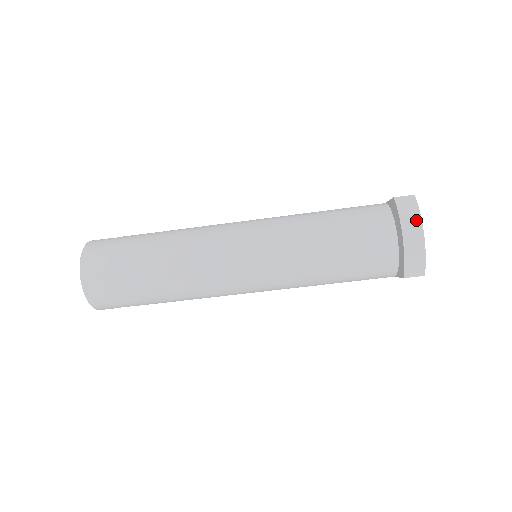
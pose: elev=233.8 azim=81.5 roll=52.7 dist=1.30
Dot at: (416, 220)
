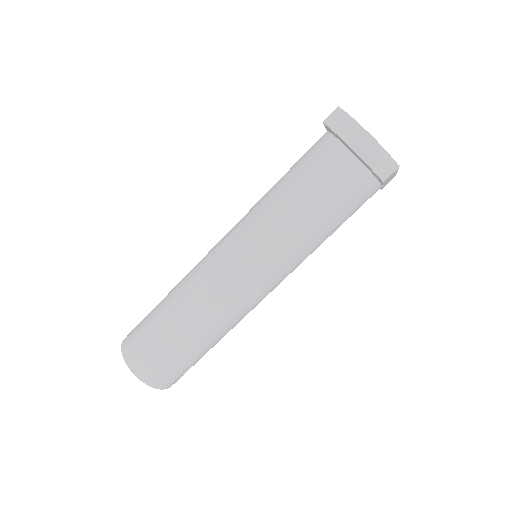
Dot at: (353, 126)
